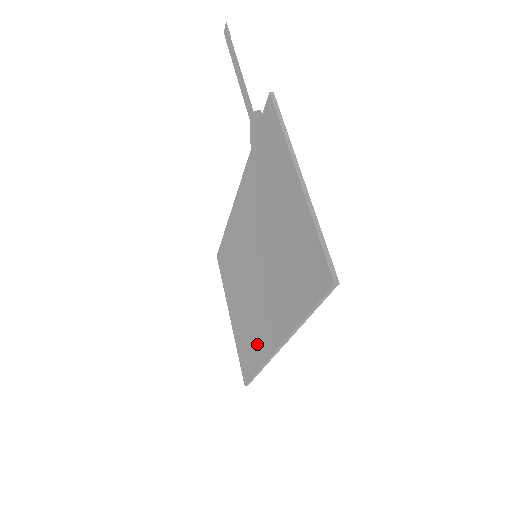
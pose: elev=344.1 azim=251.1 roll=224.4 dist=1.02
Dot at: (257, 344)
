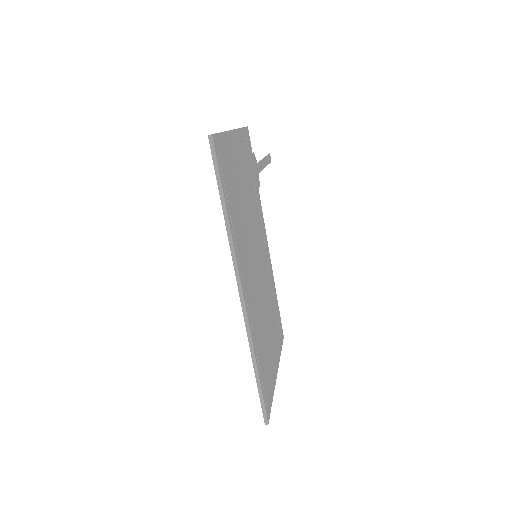
Dot at: occluded
